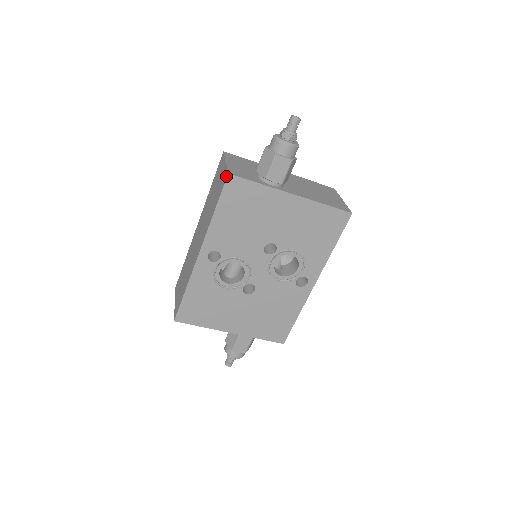
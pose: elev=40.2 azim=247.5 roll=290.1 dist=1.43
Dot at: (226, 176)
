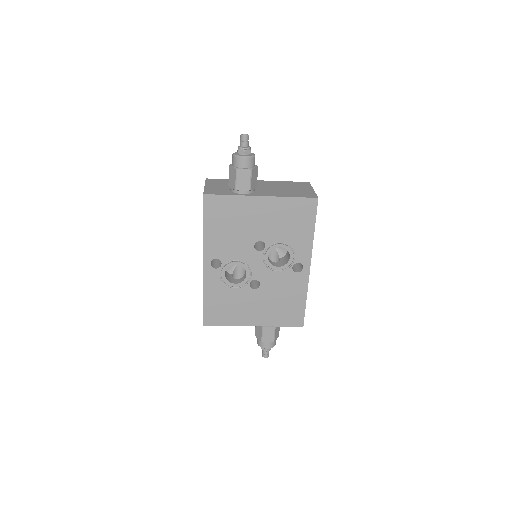
Dot at: (203, 197)
